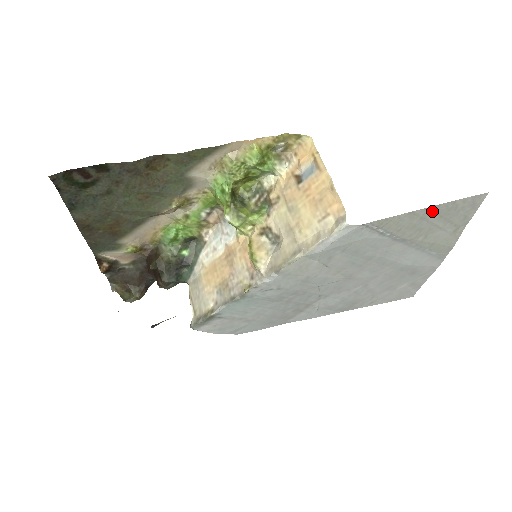
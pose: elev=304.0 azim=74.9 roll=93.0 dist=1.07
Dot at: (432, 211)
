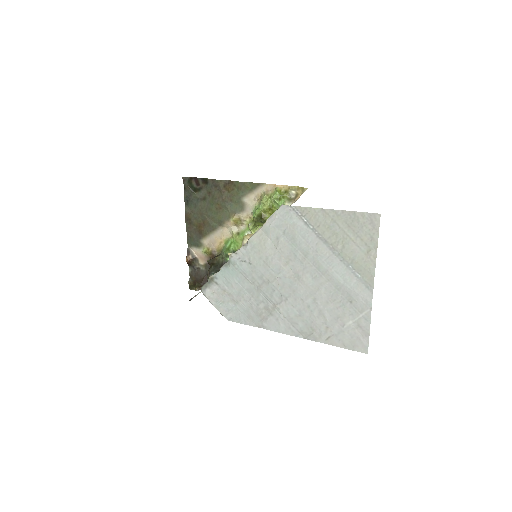
Dot at: (339, 216)
